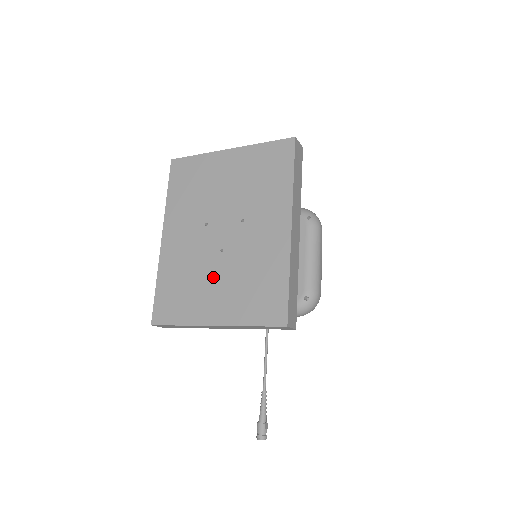
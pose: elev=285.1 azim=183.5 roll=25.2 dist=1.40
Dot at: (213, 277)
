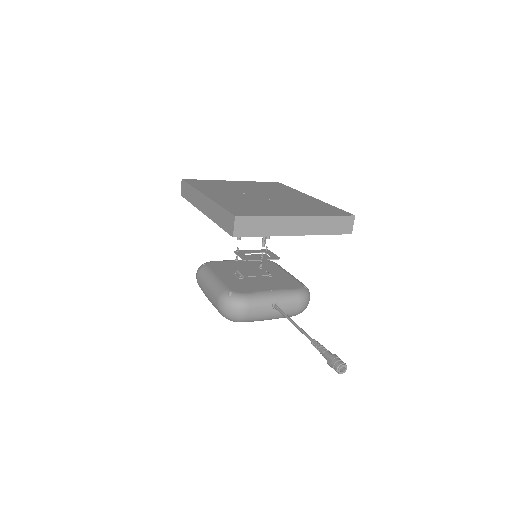
Dot at: (274, 204)
